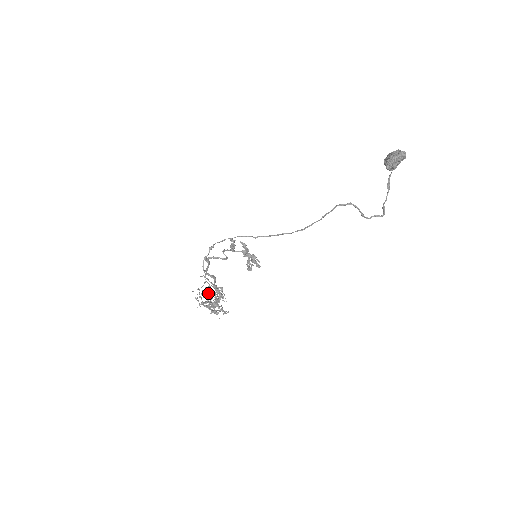
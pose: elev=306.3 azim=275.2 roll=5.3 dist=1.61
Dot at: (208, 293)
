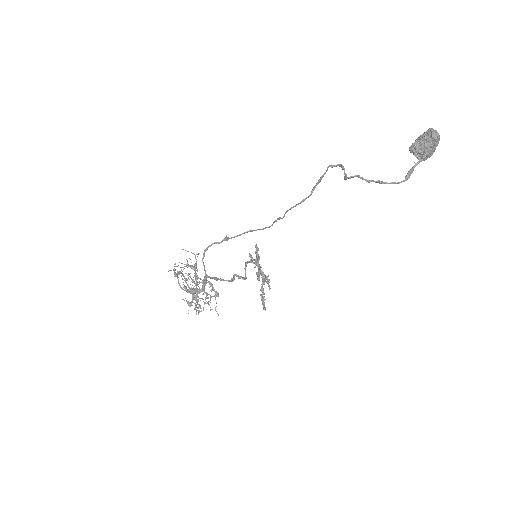
Dot at: (187, 263)
